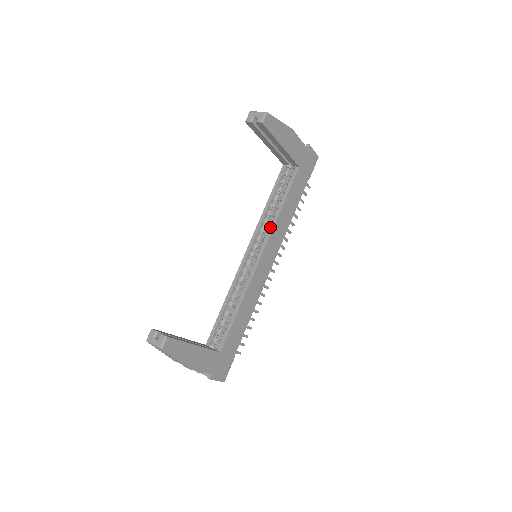
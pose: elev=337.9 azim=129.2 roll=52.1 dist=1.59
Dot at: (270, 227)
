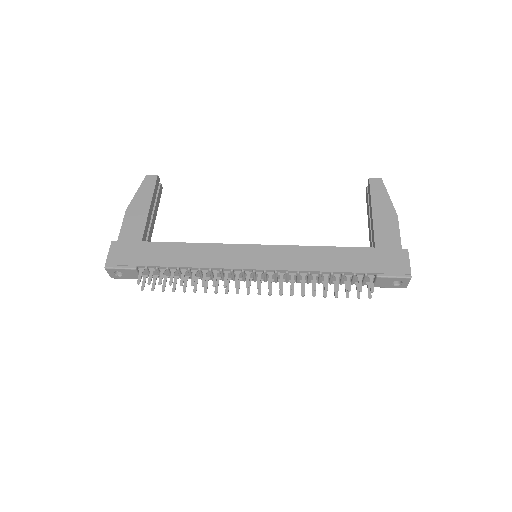
Dot at: (292, 247)
